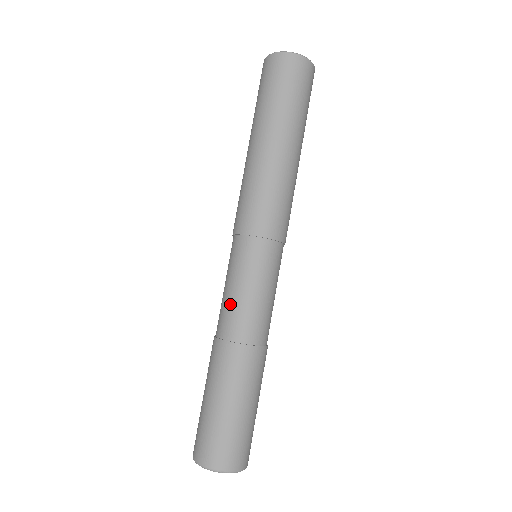
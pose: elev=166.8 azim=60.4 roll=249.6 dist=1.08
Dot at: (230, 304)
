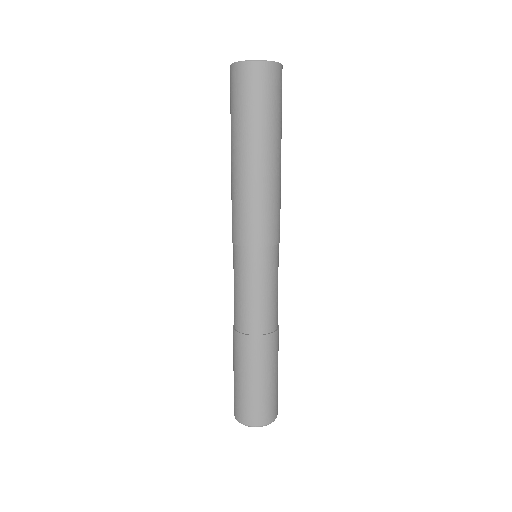
Dot at: (254, 306)
